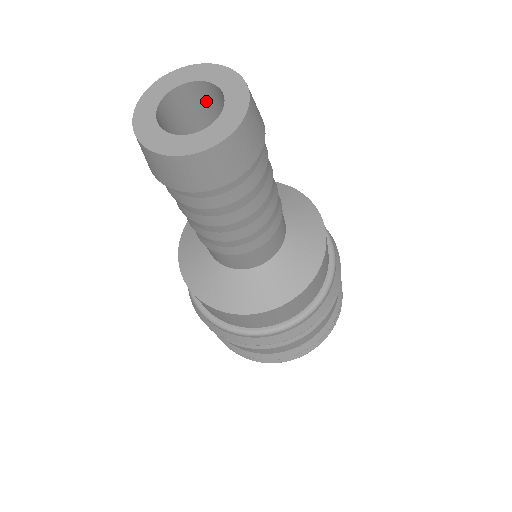
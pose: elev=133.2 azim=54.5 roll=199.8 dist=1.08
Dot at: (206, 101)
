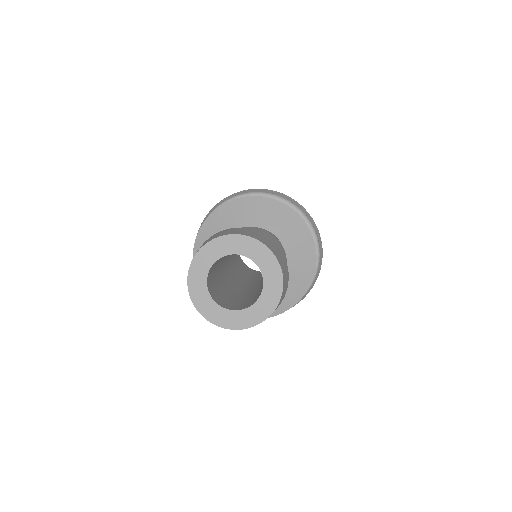
Dot at: occluded
